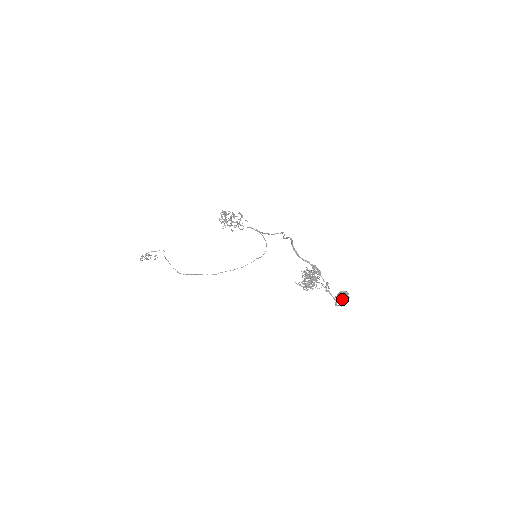
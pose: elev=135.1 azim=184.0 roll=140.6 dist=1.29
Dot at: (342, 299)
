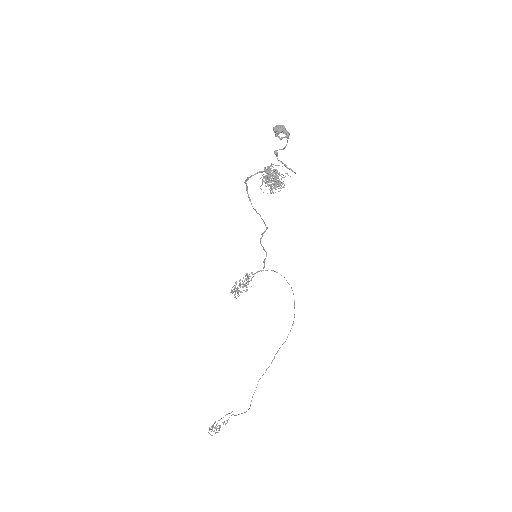
Dot at: (278, 129)
